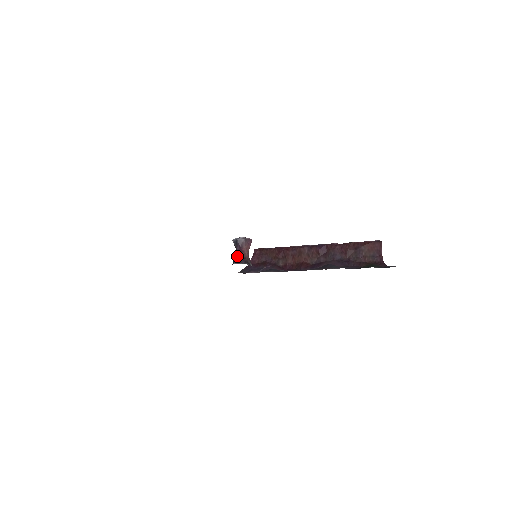
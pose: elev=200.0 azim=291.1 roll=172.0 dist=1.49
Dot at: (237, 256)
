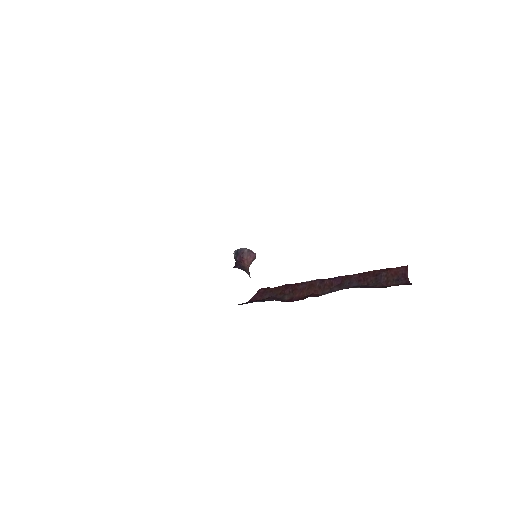
Dot at: (235, 265)
